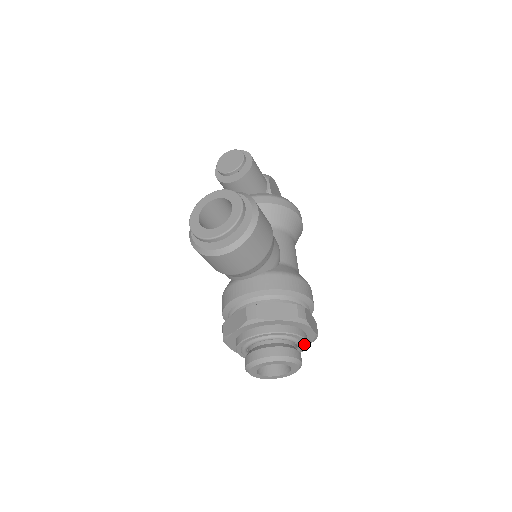
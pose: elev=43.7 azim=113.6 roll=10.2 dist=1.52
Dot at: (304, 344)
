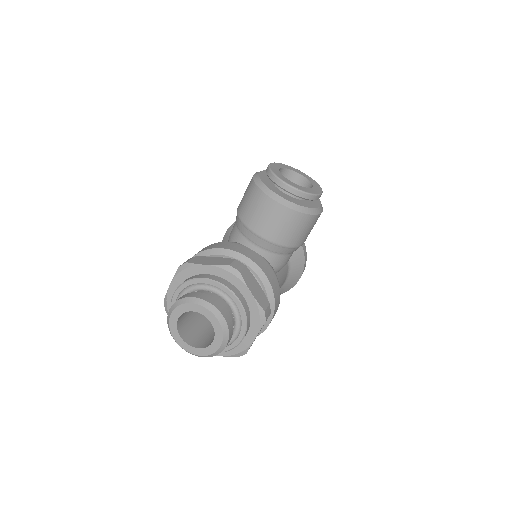
Dot at: (234, 343)
